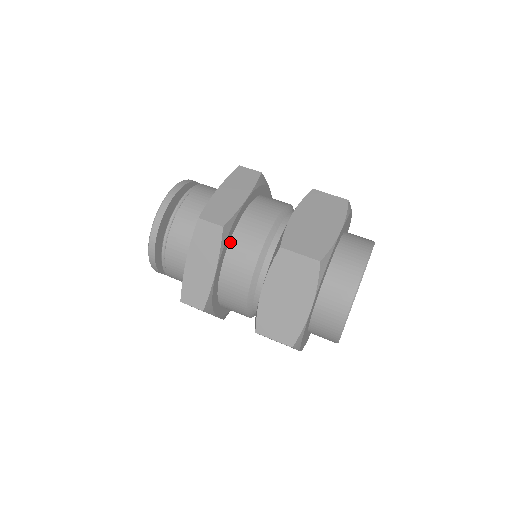
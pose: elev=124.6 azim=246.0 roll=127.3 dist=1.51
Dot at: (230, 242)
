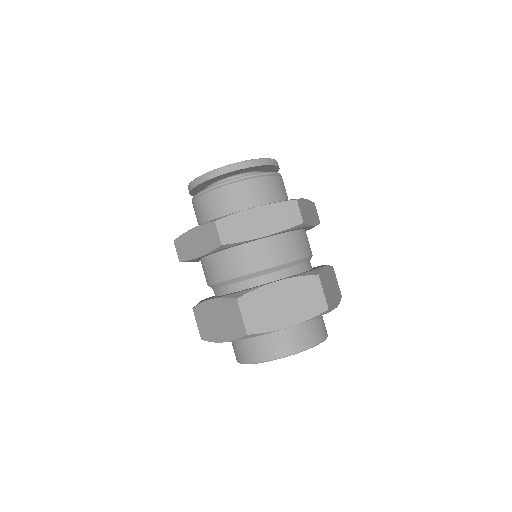
Dot at: (200, 260)
